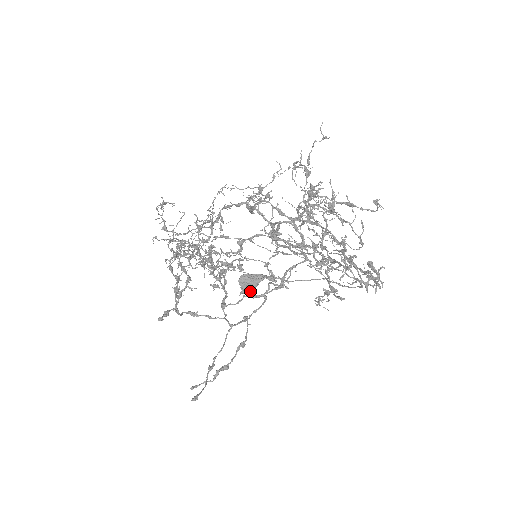
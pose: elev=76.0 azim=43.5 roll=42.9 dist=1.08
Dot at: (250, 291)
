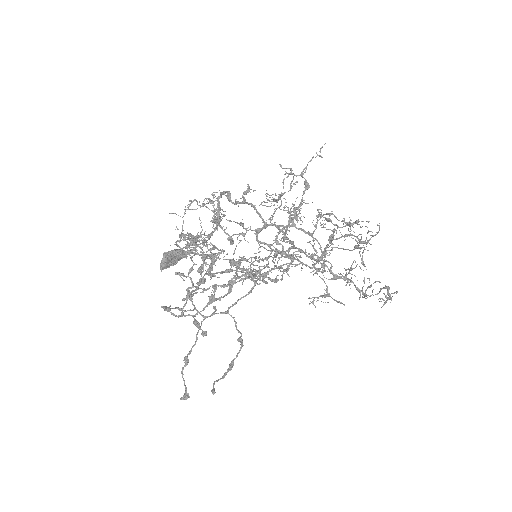
Dot at: (169, 267)
